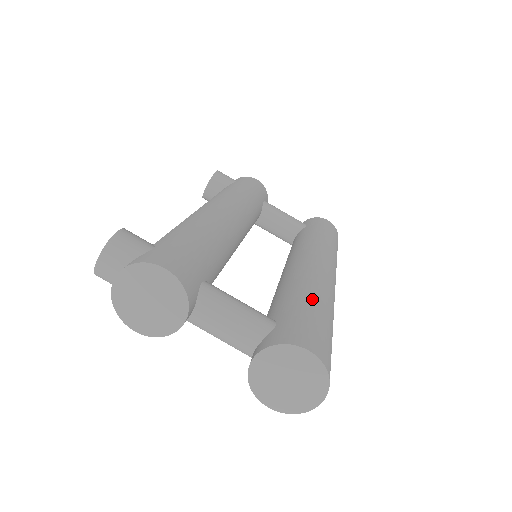
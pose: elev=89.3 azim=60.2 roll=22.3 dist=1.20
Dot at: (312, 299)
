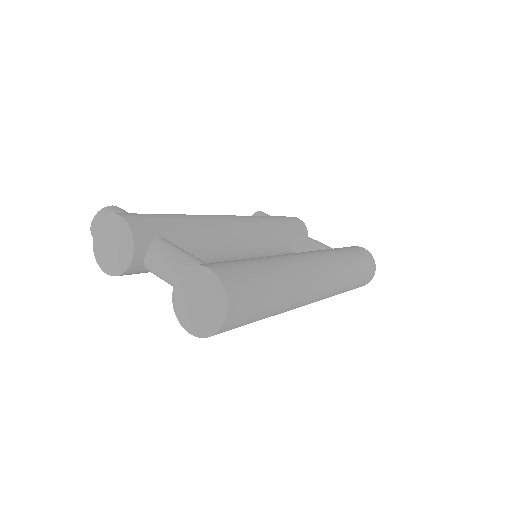
Dot at: (260, 260)
